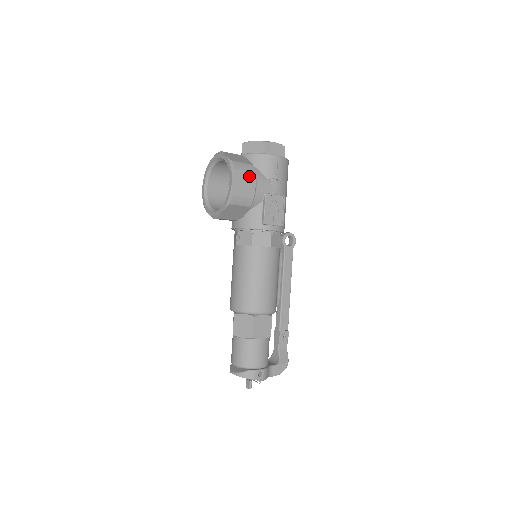
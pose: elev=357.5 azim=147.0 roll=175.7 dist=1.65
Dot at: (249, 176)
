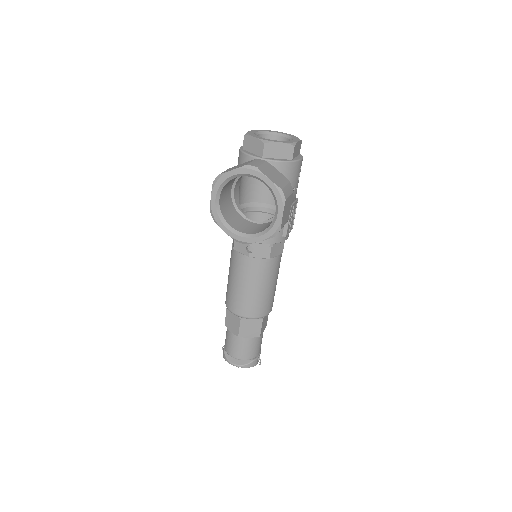
Dot at: (290, 199)
